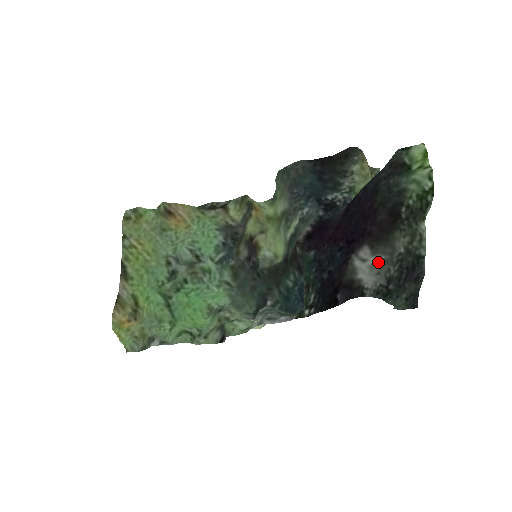
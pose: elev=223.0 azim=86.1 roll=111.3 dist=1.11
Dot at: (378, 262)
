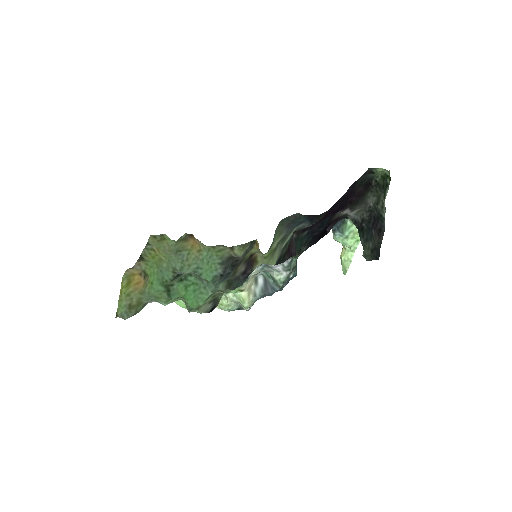
Dot at: (356, 212)
